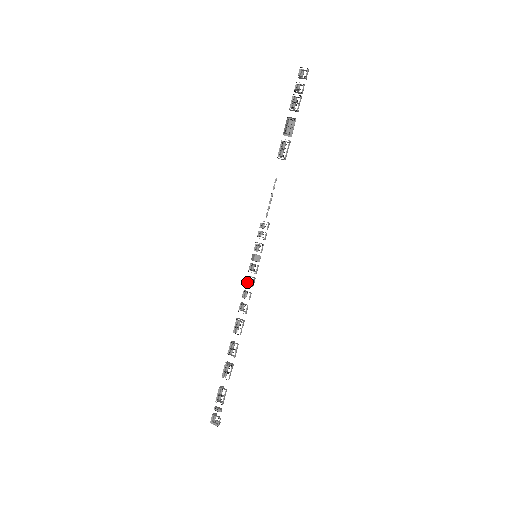
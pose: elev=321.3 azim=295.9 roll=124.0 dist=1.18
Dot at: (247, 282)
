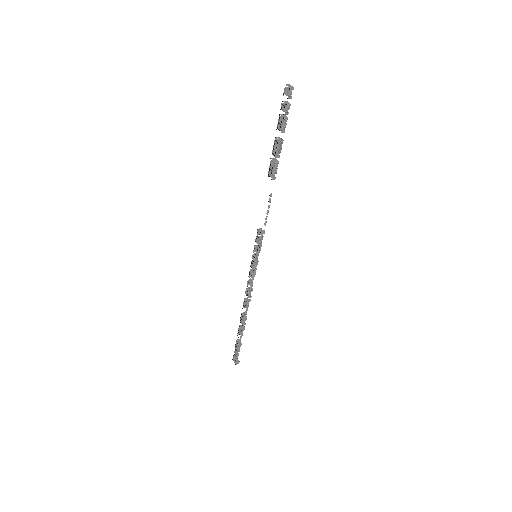
Dot at: (250, 274)
